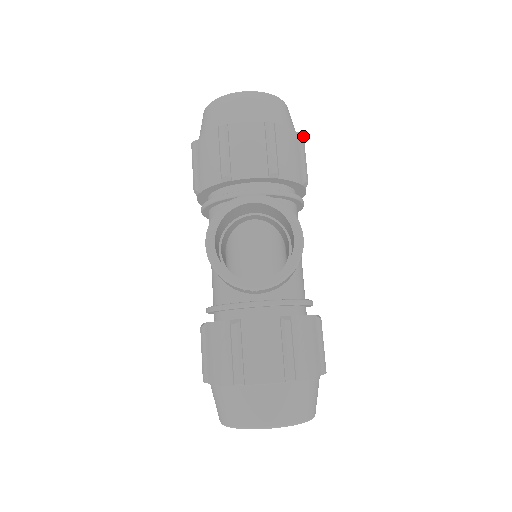
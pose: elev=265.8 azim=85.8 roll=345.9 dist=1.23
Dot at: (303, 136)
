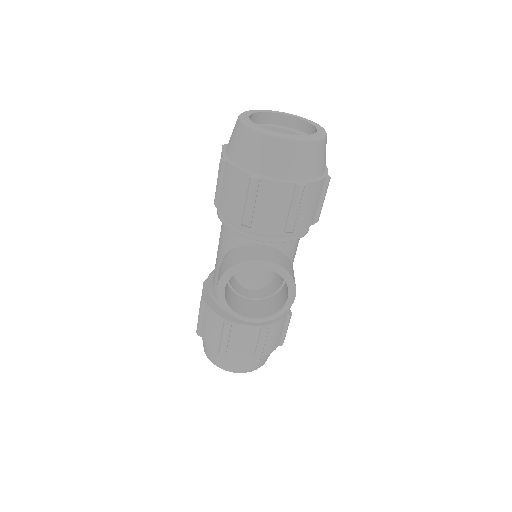
Dot at: occluded
